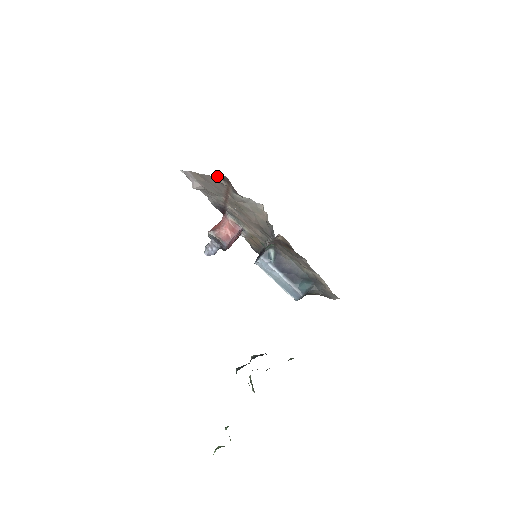
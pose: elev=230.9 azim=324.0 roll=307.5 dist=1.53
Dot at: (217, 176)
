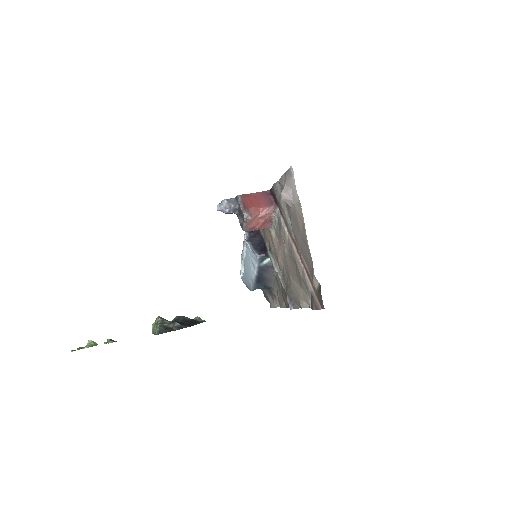
Dot at: (318, 283)
